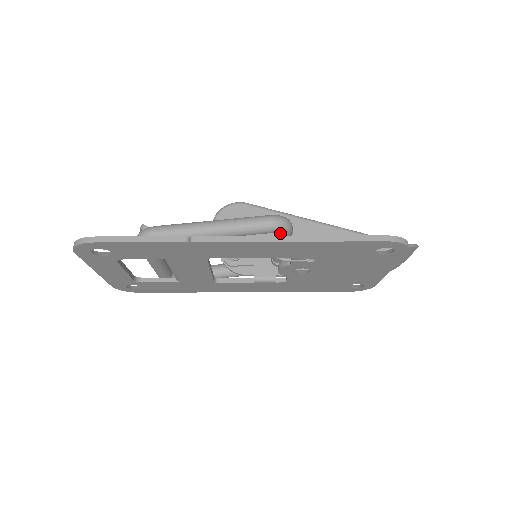
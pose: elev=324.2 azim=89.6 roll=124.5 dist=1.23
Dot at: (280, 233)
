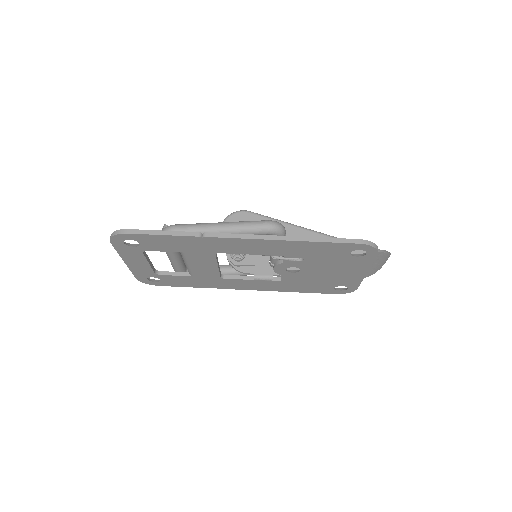
Dot at: occluded
